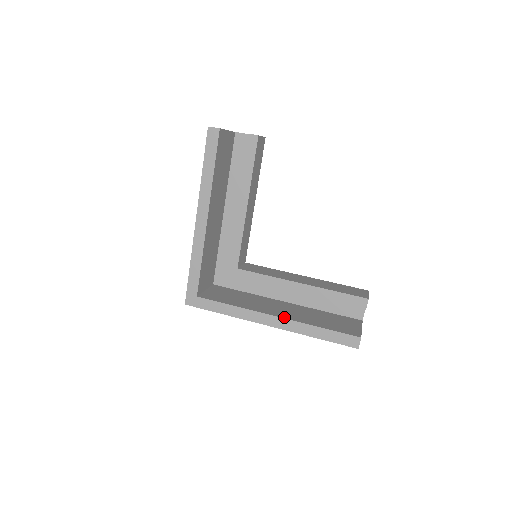
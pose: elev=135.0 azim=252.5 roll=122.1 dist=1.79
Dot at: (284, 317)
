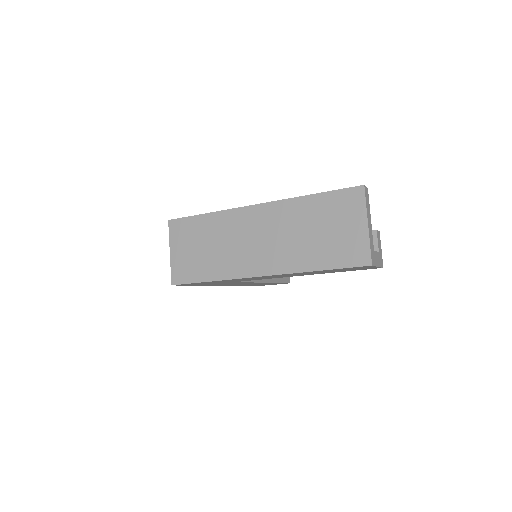
Dot at: occluded
